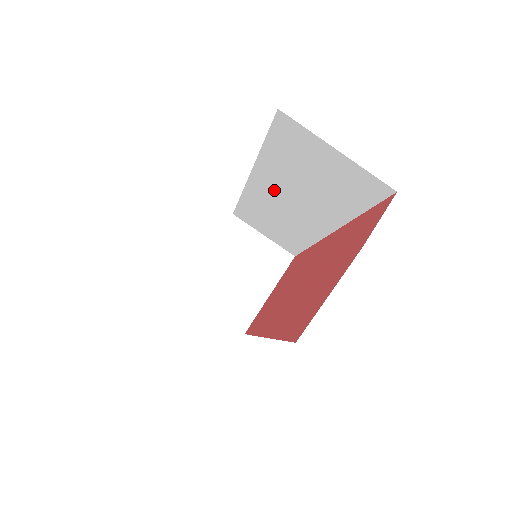
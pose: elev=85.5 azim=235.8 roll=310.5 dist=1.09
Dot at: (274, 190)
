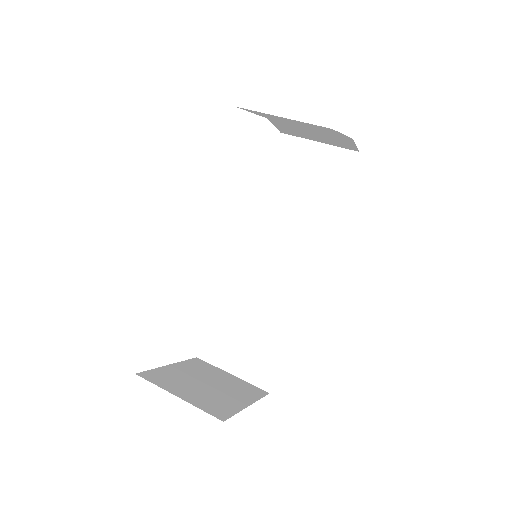
Dot at: (263, 242)
